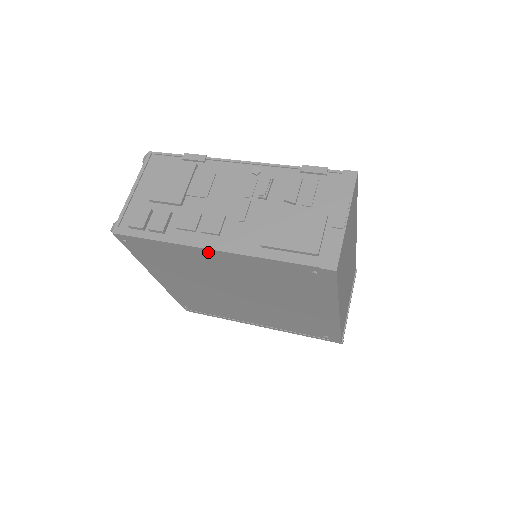
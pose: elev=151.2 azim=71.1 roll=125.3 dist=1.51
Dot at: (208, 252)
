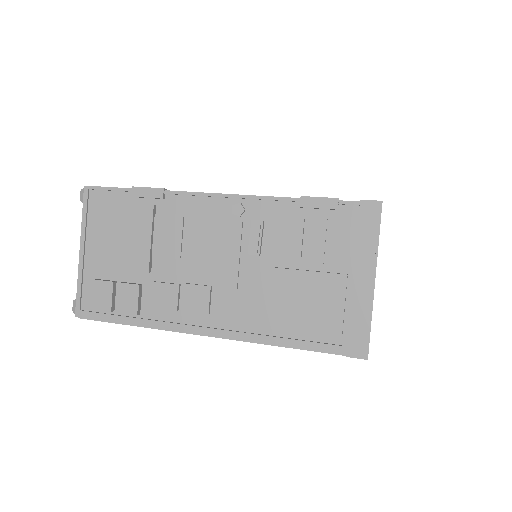
Dot at: occluded
